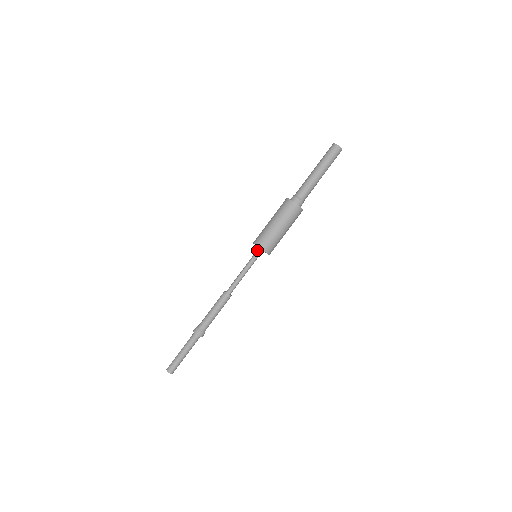
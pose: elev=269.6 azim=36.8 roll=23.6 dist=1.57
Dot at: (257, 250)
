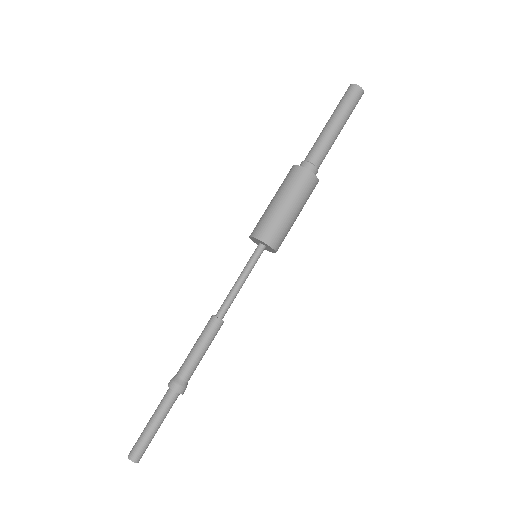
Dot at: occluded
